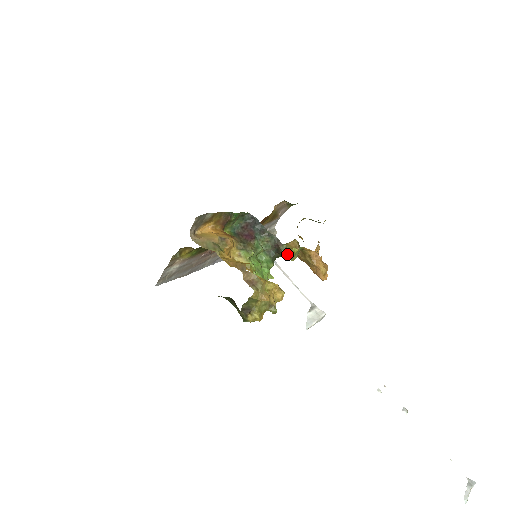
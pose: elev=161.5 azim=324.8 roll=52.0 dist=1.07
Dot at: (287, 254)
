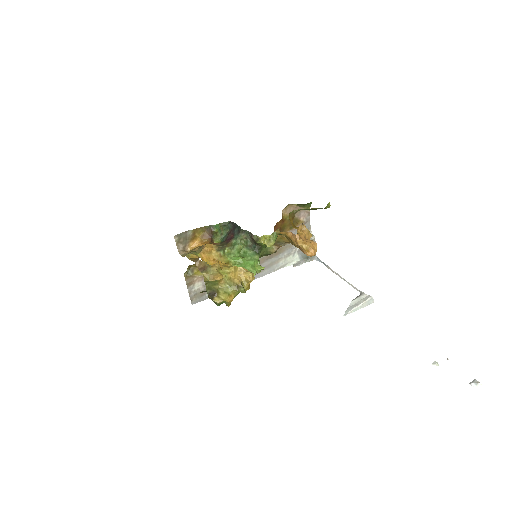
Dot at: (258, 242)
